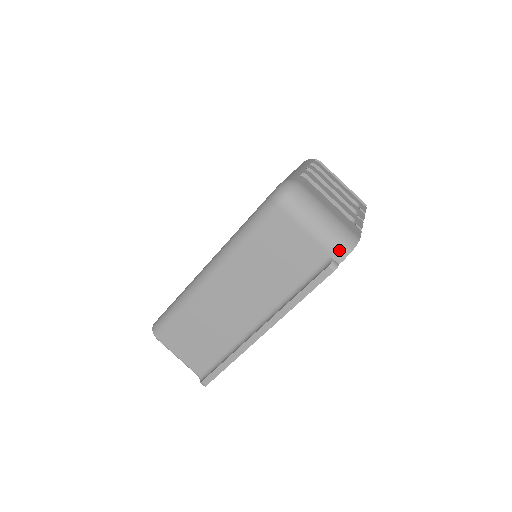
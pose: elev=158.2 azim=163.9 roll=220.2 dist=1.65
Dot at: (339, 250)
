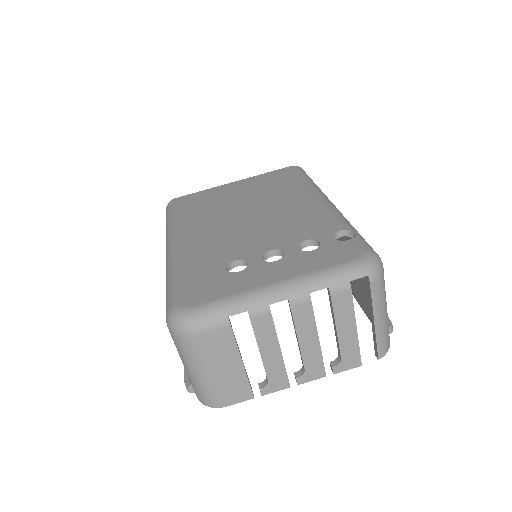
Dot at: (195, 392)
